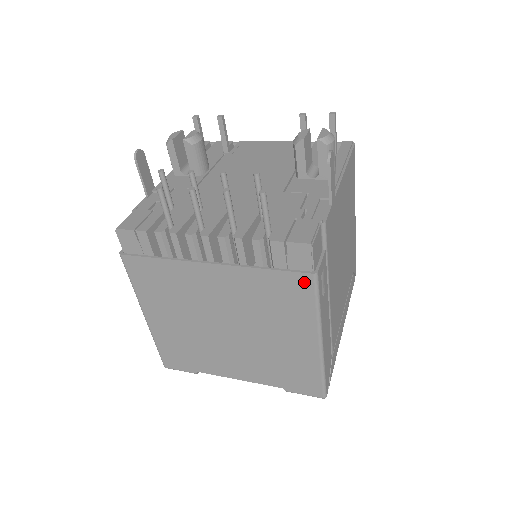
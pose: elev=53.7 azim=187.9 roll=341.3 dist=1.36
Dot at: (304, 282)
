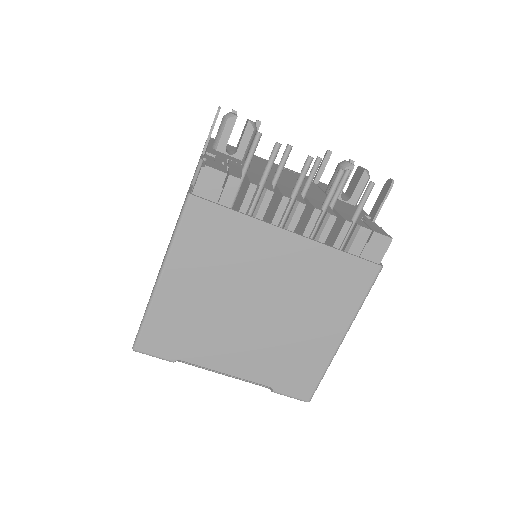
Dot at: (369, 272)
